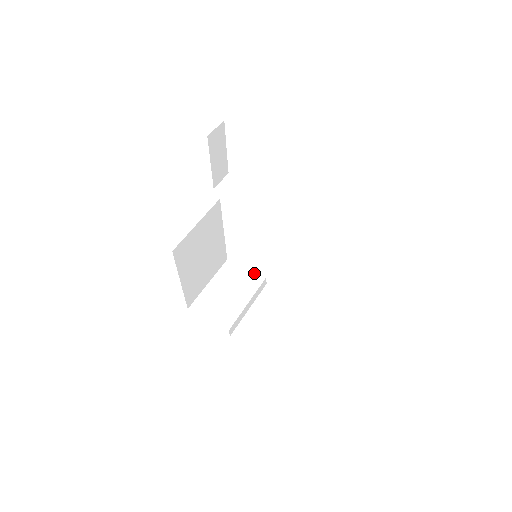
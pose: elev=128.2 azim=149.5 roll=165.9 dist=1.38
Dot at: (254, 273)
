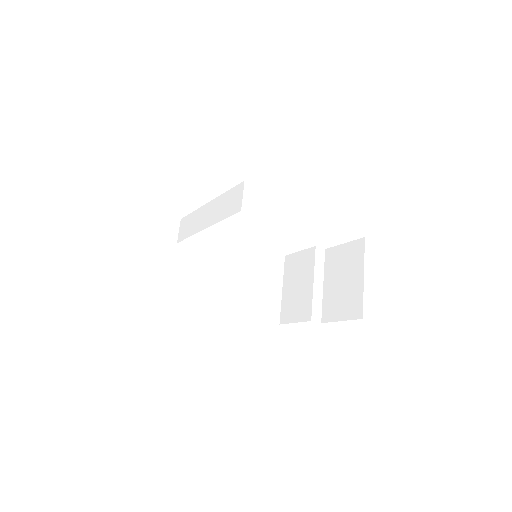
Dot at: (306, 251)
